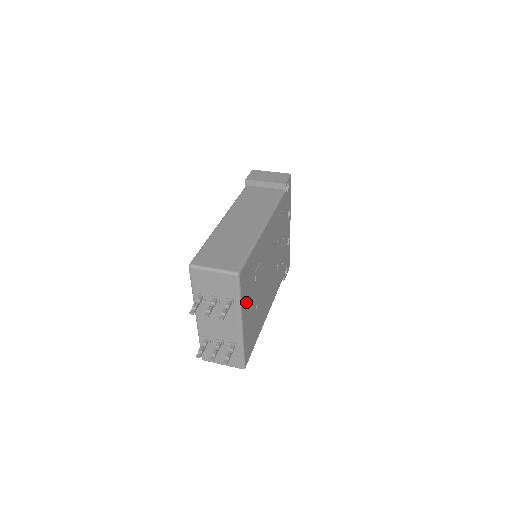
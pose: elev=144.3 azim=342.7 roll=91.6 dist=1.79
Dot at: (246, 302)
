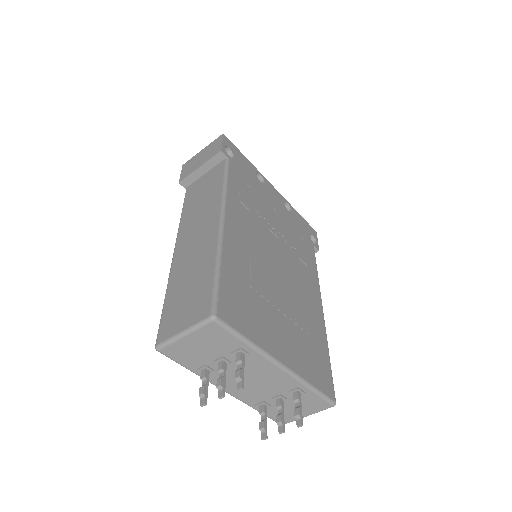
Dot at: (265, 334)
